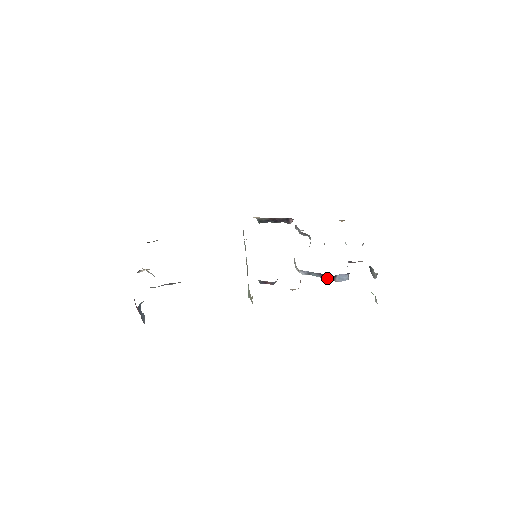
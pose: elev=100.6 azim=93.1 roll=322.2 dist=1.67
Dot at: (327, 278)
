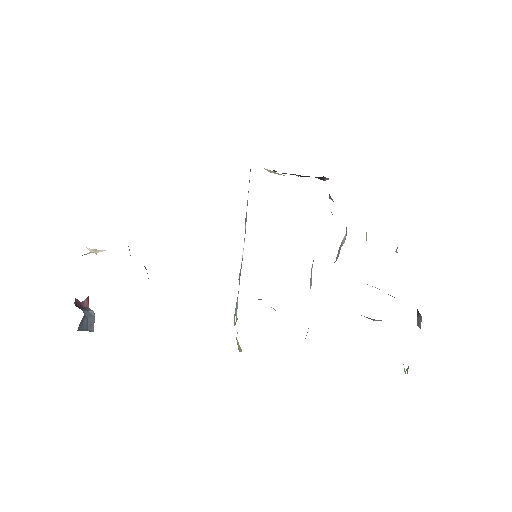
Dot at: occluded
